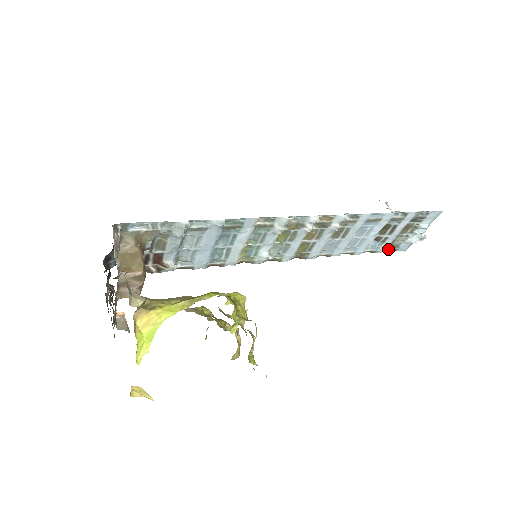
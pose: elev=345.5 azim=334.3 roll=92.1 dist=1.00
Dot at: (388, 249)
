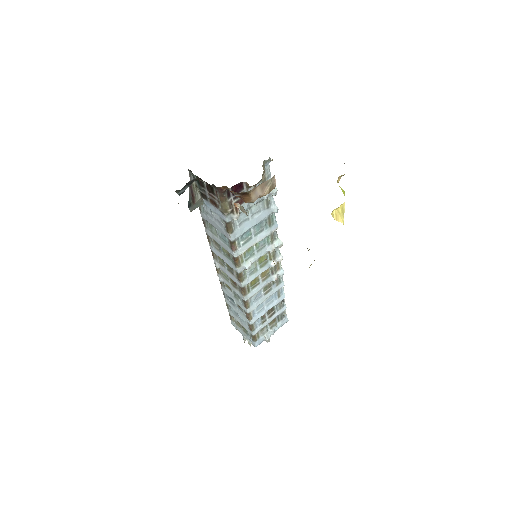
Dot at: (254, 337)
